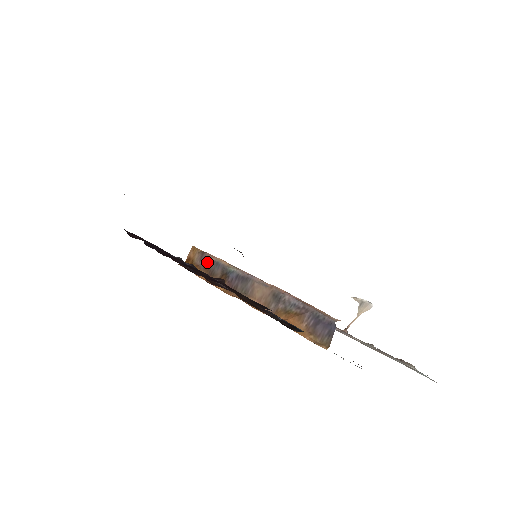
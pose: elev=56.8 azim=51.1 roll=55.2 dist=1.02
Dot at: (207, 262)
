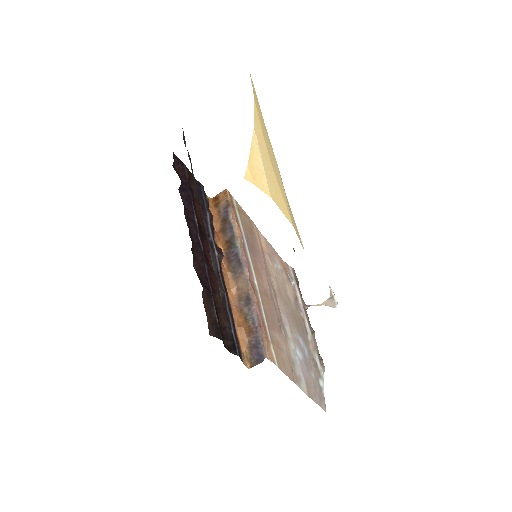
Dot at: (226, 218)
